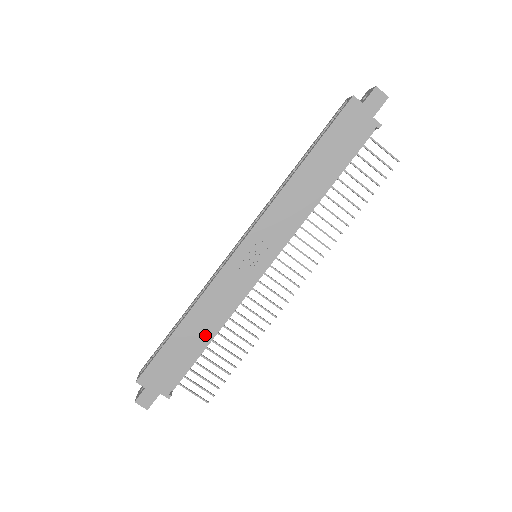
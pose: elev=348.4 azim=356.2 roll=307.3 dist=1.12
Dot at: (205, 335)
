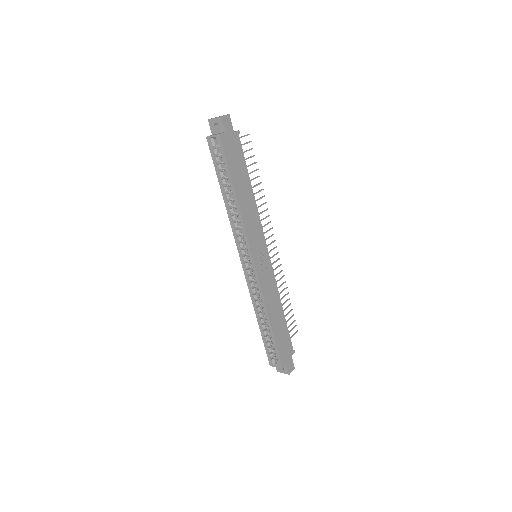
Dot at: (280, 312)
